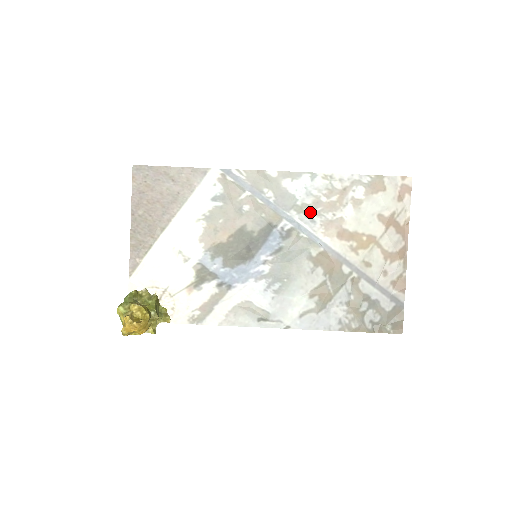
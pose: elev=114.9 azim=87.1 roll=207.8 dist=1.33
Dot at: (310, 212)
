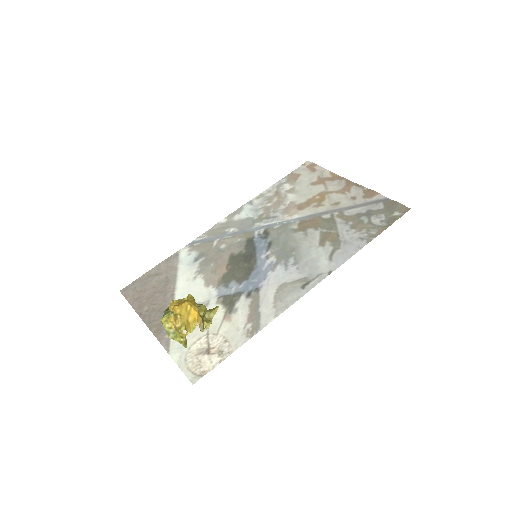
Dot at: (268, 215)
